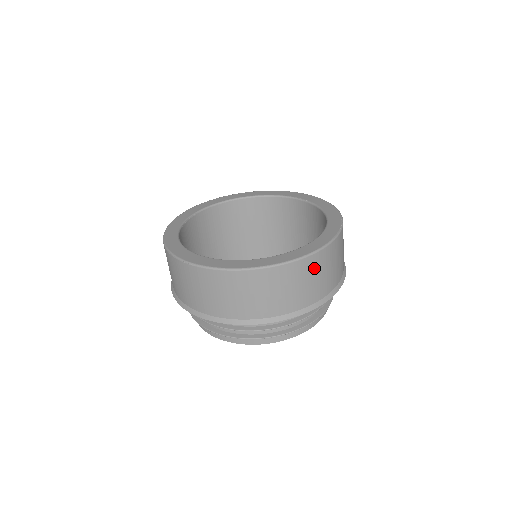
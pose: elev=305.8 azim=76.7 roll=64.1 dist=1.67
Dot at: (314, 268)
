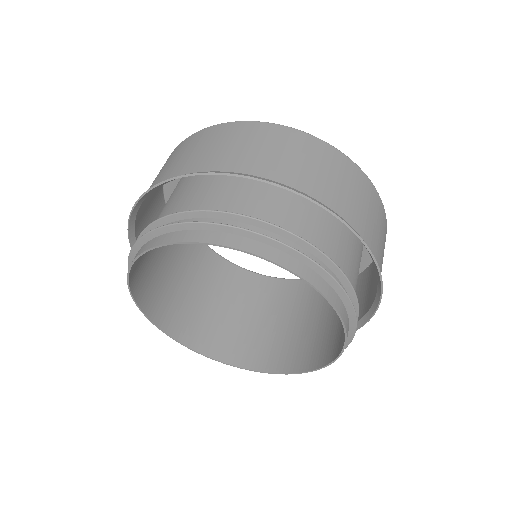
Dot at: (278, 139)
